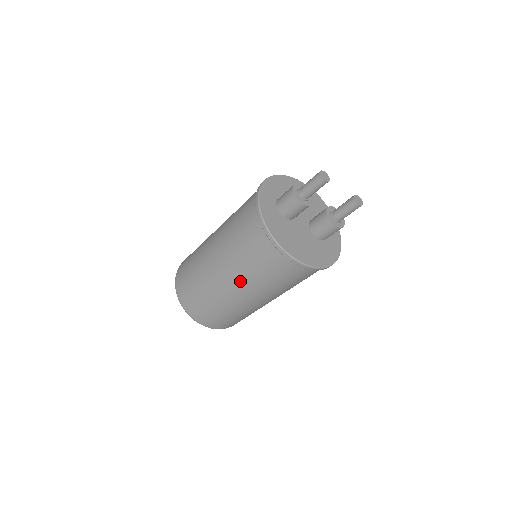
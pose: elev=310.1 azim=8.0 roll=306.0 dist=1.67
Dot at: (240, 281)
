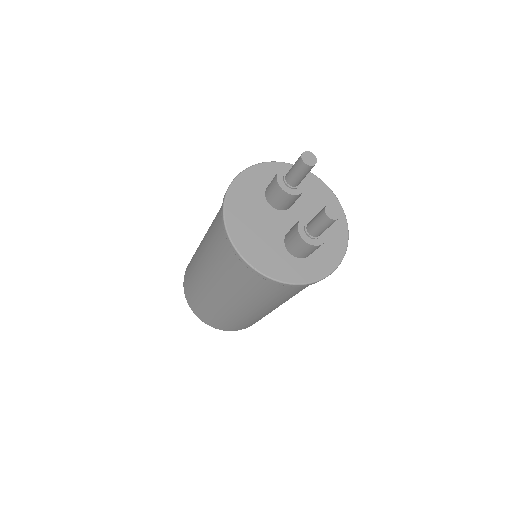
Dot at: (205, 248)
